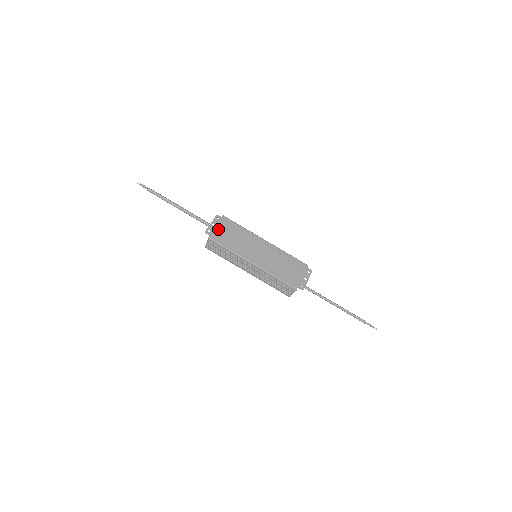
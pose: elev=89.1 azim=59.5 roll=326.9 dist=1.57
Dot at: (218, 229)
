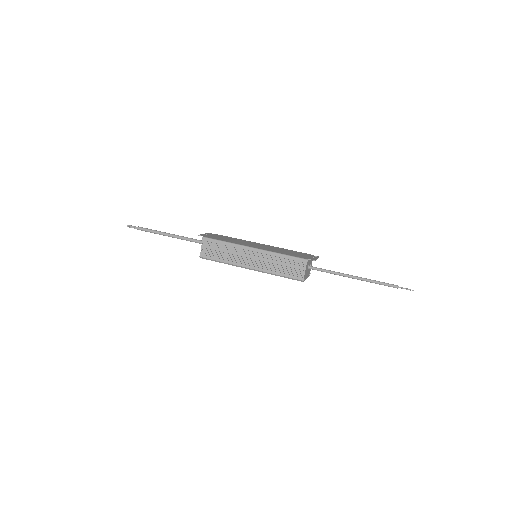
Dot at: (212, 236)
